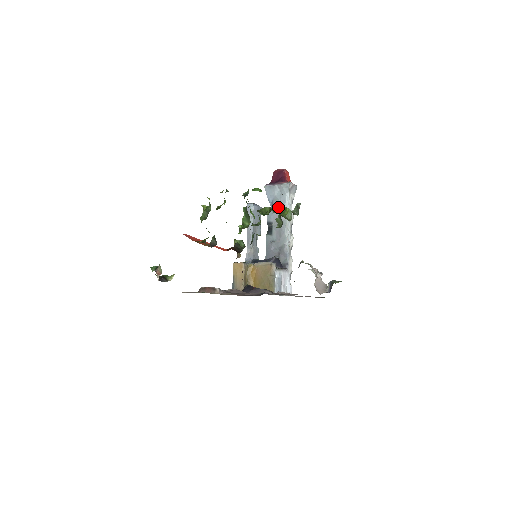
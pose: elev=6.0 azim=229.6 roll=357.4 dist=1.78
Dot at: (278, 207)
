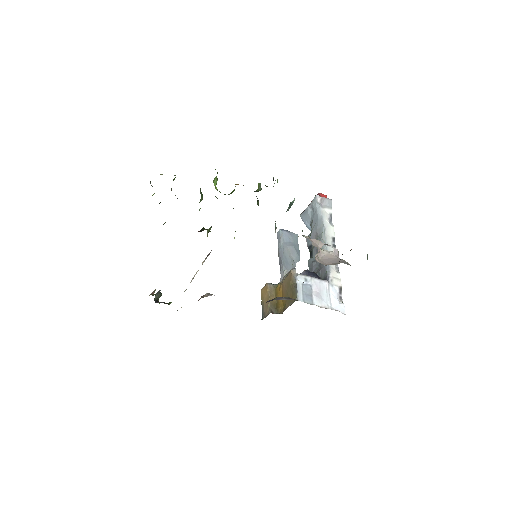
Dot at: (313, 226)
